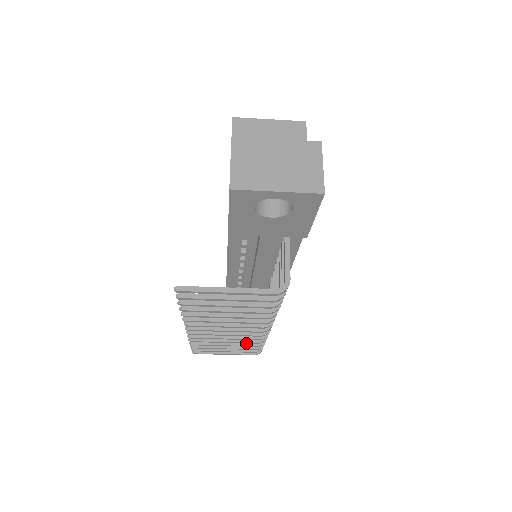
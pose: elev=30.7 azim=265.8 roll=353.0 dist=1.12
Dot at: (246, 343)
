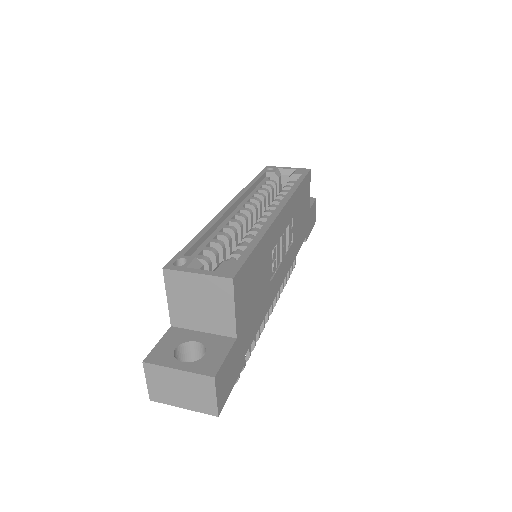
Dot at: occluded
